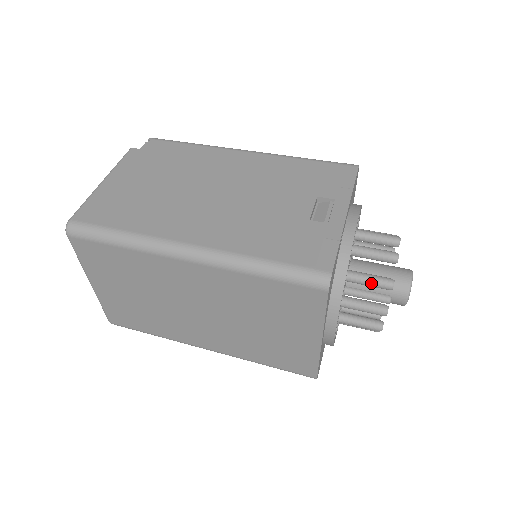
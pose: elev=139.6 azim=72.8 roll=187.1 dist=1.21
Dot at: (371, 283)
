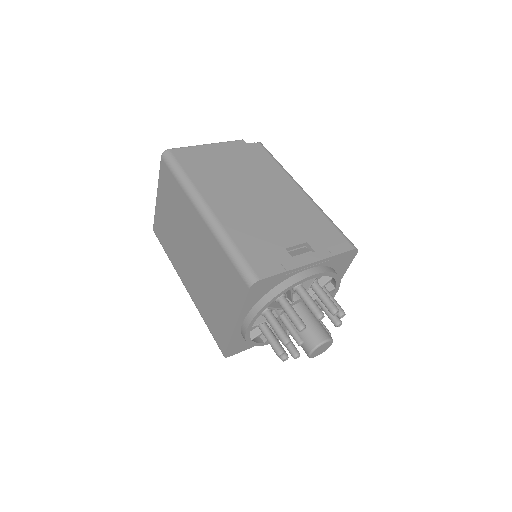
Dot at: (291, 317)
